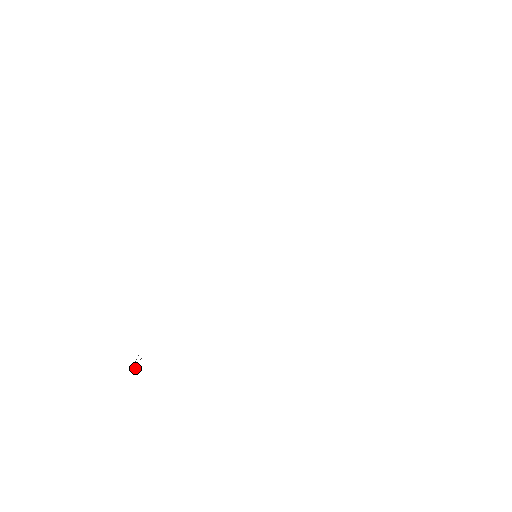
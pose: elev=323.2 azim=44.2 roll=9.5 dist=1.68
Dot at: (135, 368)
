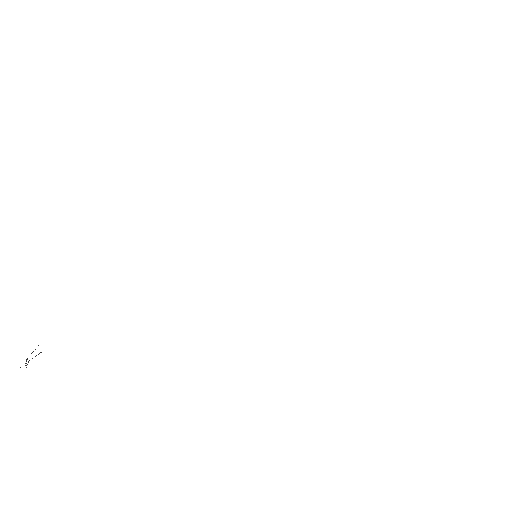
Dot at: (26, 365)
